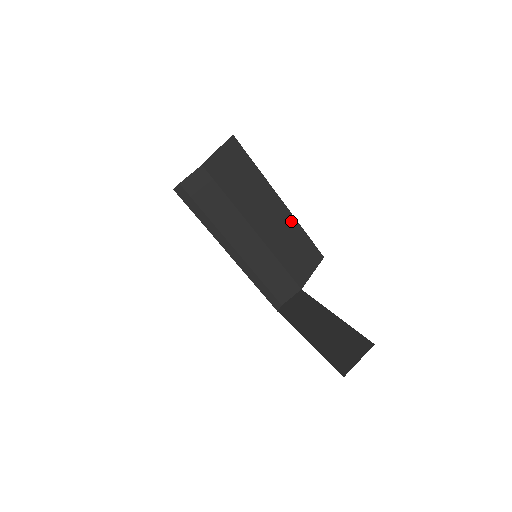
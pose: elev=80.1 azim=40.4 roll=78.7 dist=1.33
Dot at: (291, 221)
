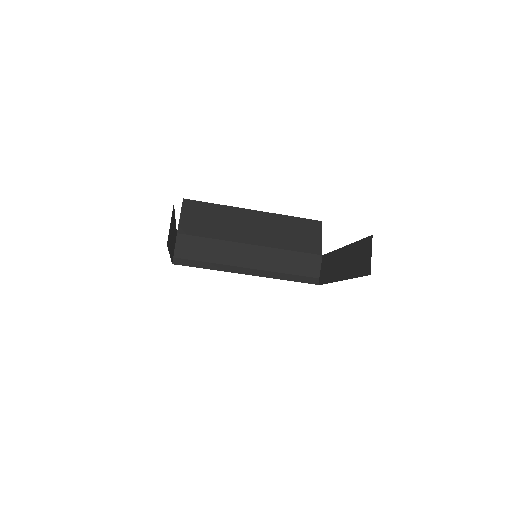
Dot at: (273, 218)
